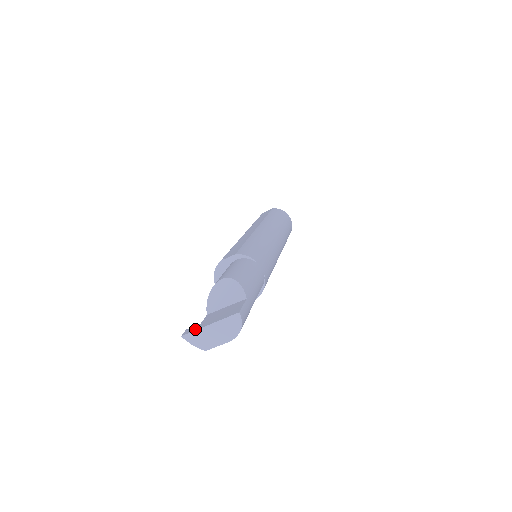
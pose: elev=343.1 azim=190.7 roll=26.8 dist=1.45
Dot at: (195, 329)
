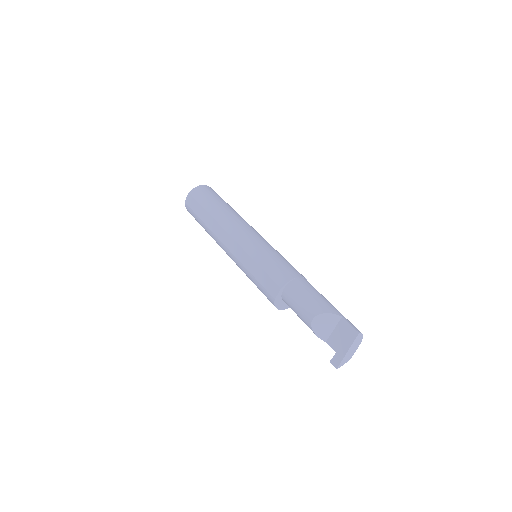
Dot at: (340, 360)
